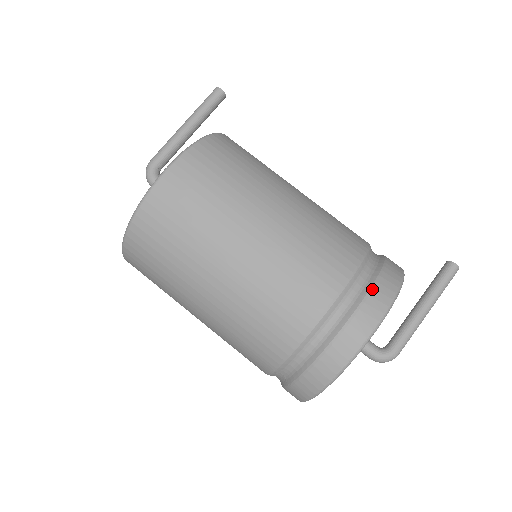
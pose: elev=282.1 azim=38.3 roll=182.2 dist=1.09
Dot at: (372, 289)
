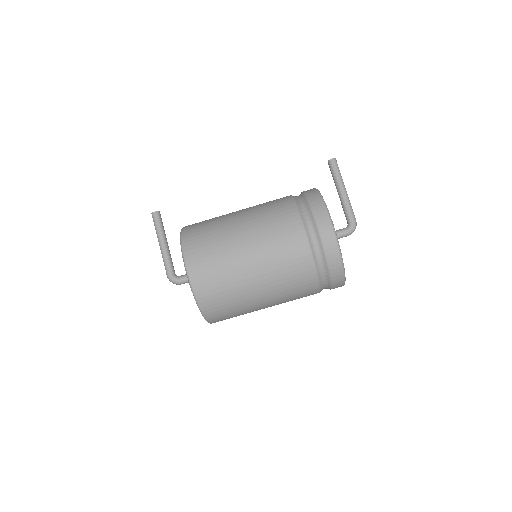
Dot at: (313, 212)
